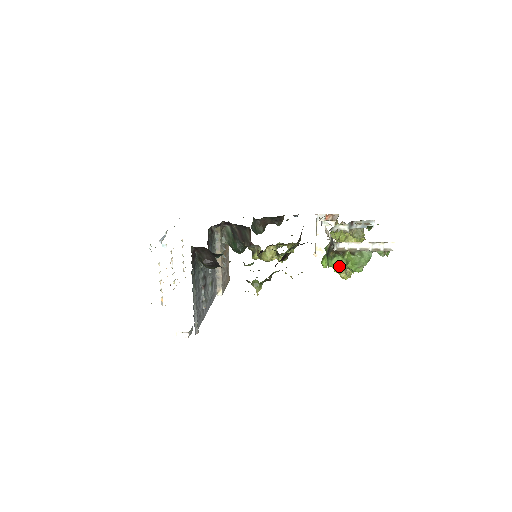
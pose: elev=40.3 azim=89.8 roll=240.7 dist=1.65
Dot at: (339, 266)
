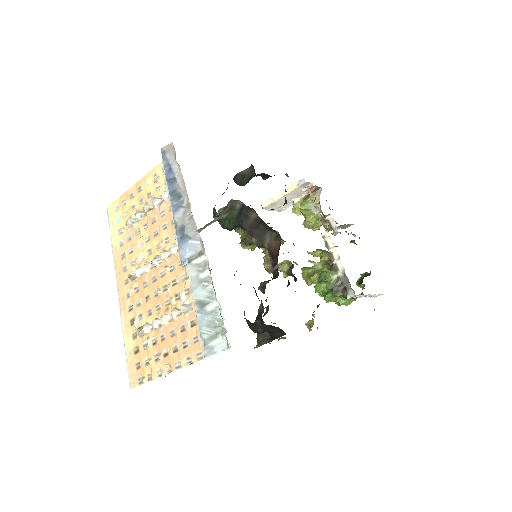
Dot at: (332, 300)
